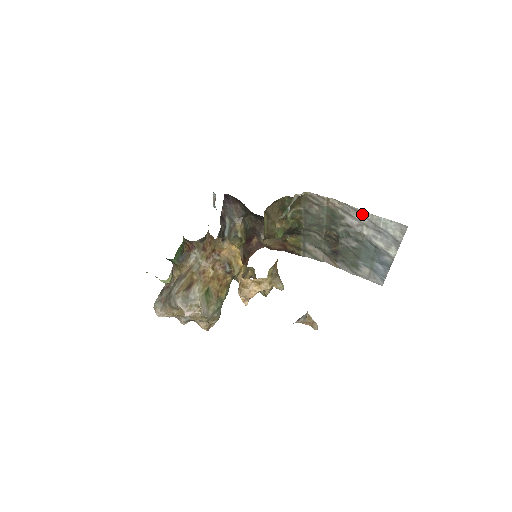
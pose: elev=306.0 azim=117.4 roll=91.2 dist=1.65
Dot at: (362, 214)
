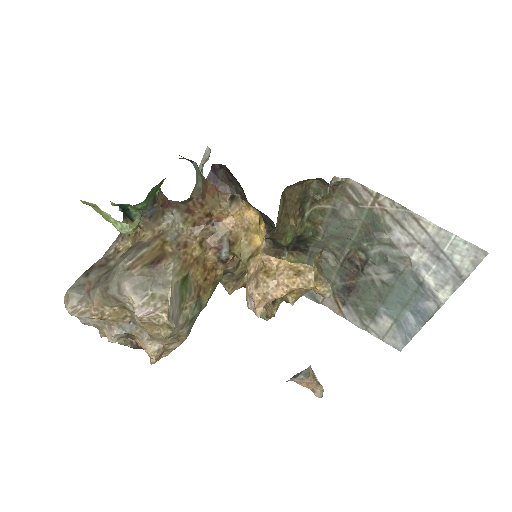
Dot at: (423, 226)
